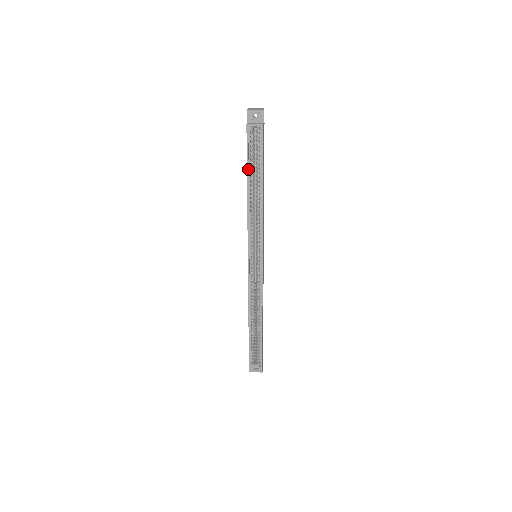
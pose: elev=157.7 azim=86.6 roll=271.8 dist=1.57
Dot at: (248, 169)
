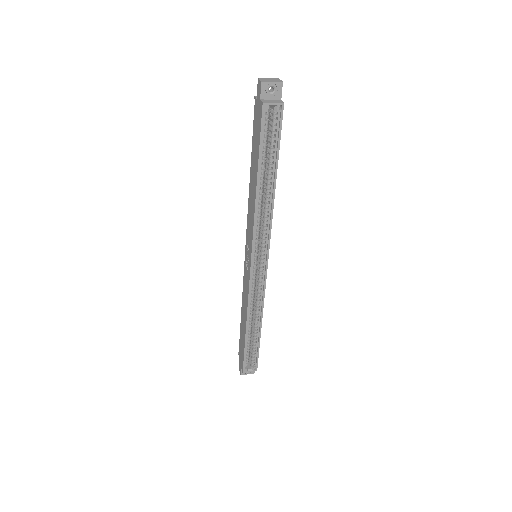
Dot at: (260, 159)
